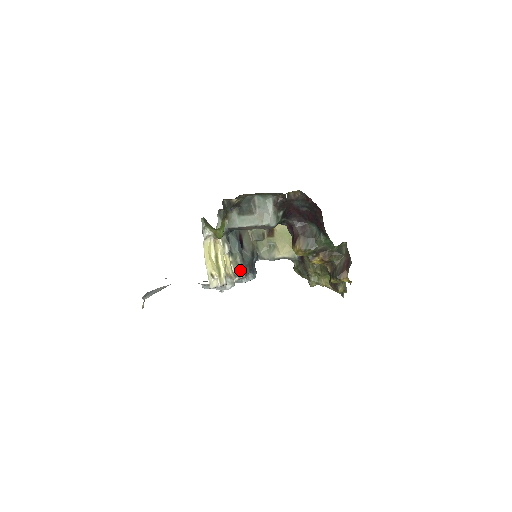
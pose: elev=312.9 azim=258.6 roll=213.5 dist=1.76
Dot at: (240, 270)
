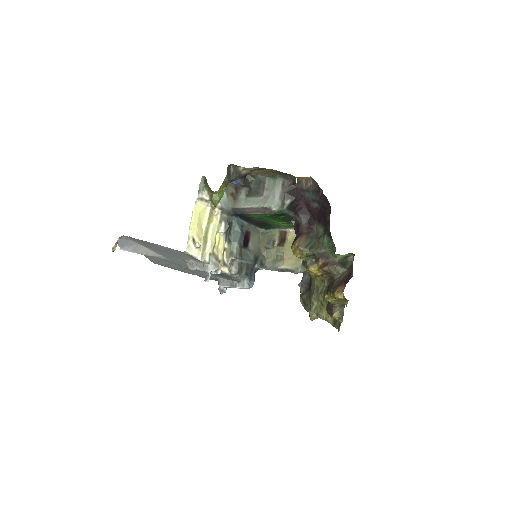
Dot at: (233, 263)
